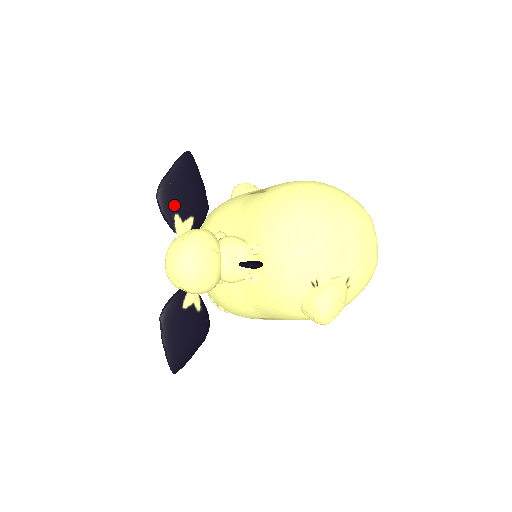
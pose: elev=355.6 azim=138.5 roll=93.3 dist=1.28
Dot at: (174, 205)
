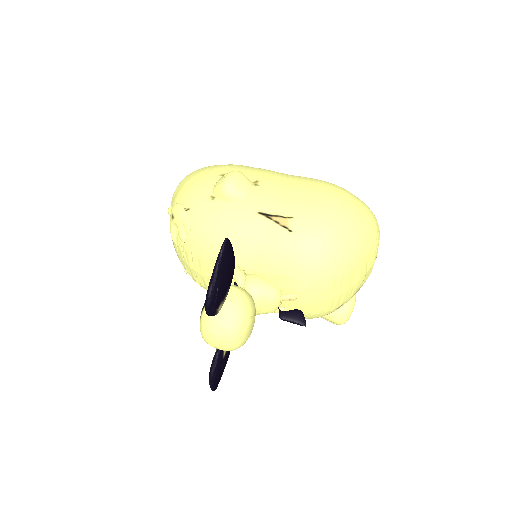
Dot at: (219, 301)
